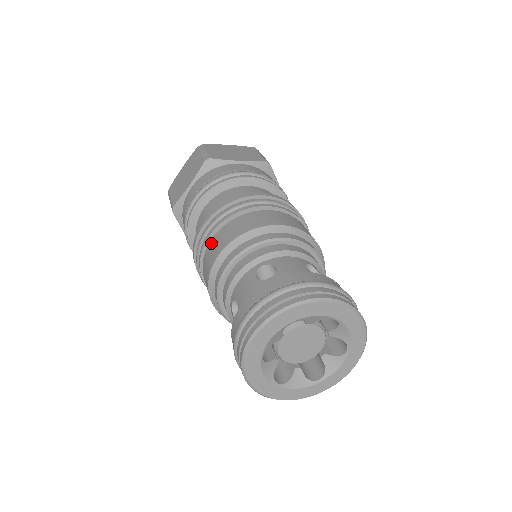
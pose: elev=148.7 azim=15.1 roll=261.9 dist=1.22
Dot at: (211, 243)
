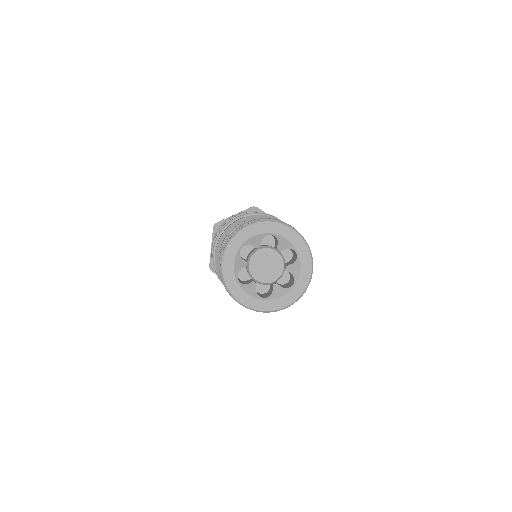
Dot at: occluded
